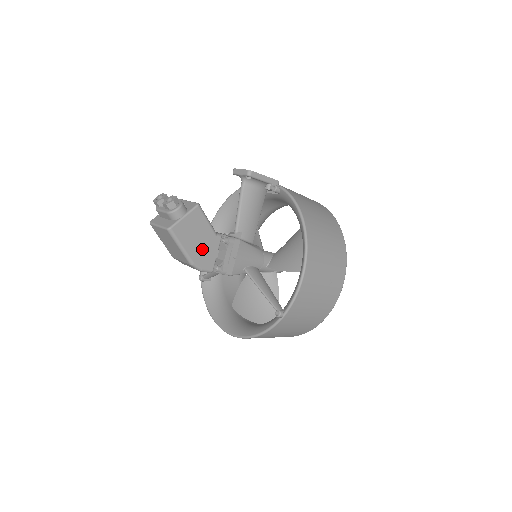
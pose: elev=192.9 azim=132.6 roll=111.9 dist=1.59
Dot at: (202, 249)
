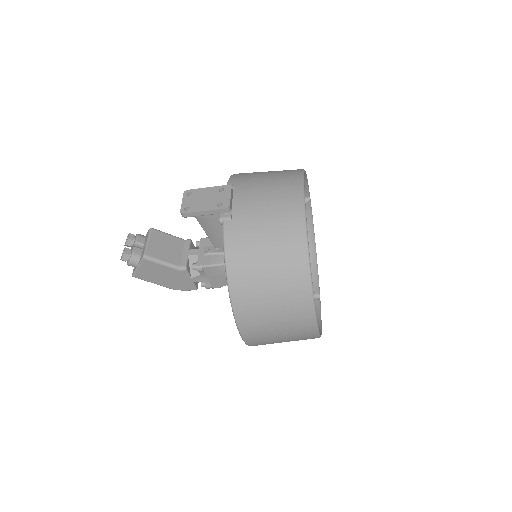
Dot at: (173, 280)
